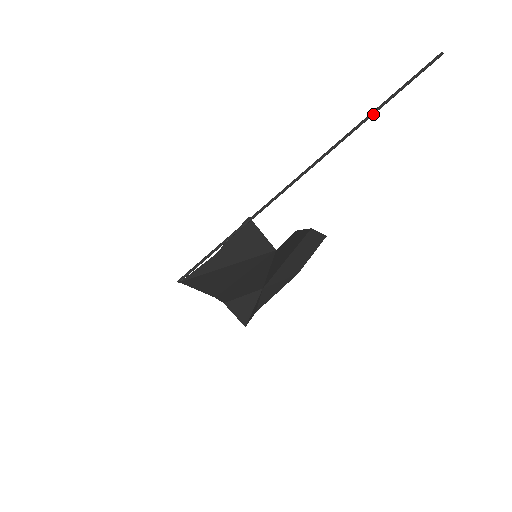
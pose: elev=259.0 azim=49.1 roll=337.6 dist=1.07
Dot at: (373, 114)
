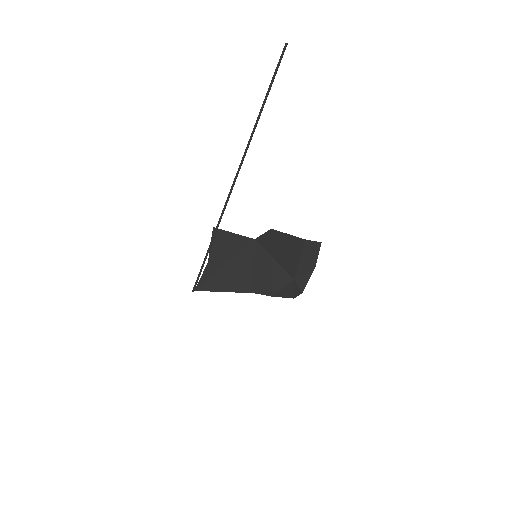
Dot at: occluded
